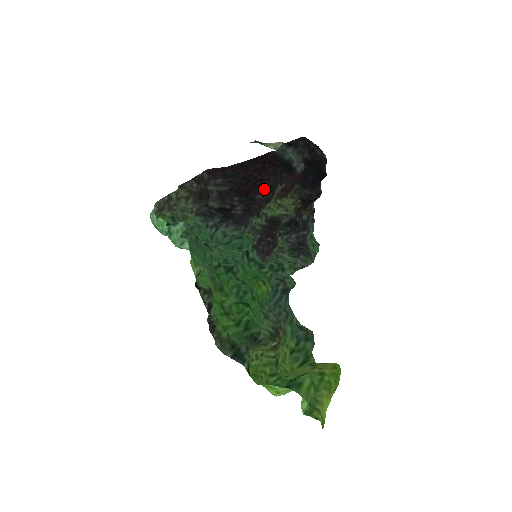
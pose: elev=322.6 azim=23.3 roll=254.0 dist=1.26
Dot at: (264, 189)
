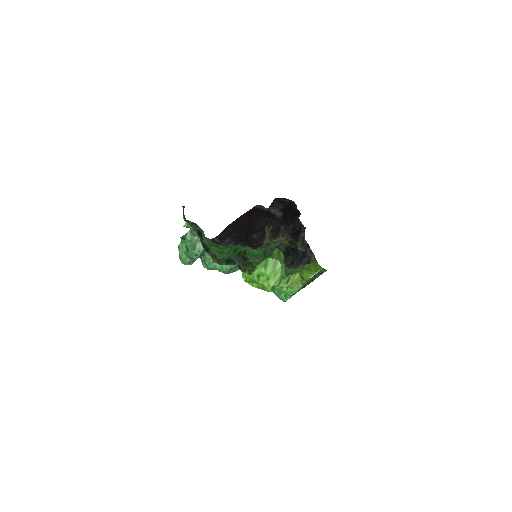
Dot at: (256, 230)
